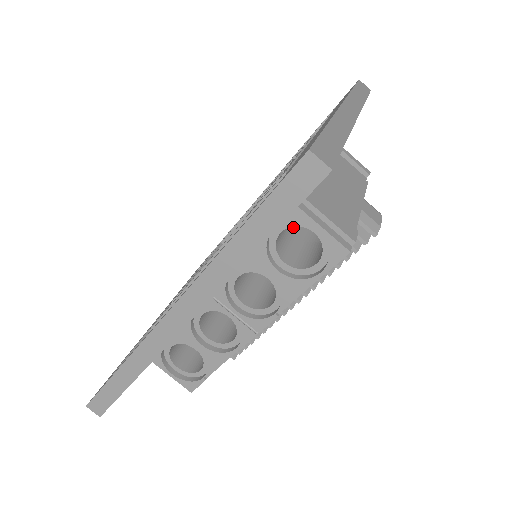
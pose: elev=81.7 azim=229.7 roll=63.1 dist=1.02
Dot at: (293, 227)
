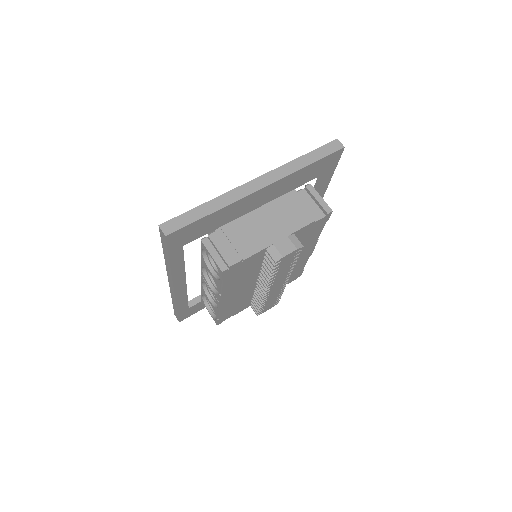
Dot at: occluded
